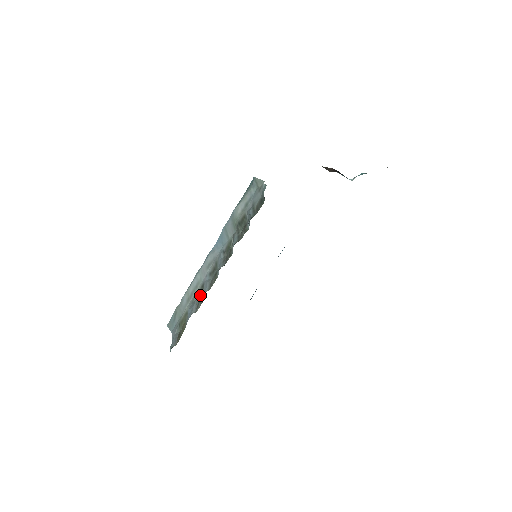
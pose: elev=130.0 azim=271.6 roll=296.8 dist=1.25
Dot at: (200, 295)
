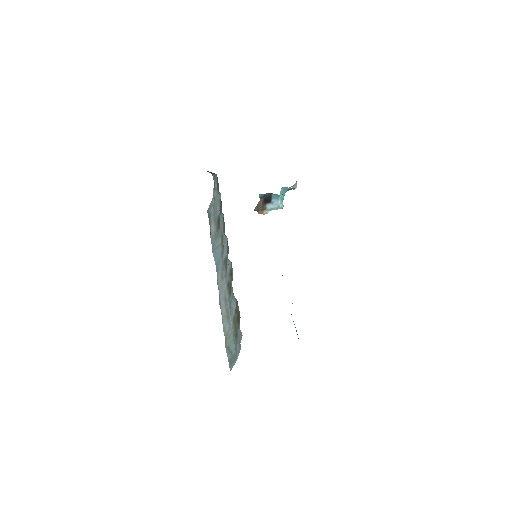
Dot at: occluded
